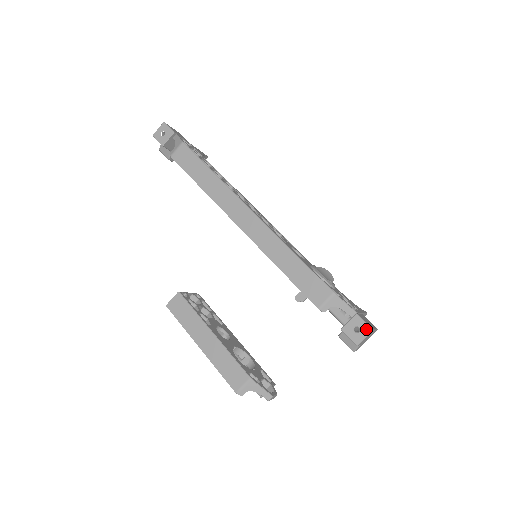
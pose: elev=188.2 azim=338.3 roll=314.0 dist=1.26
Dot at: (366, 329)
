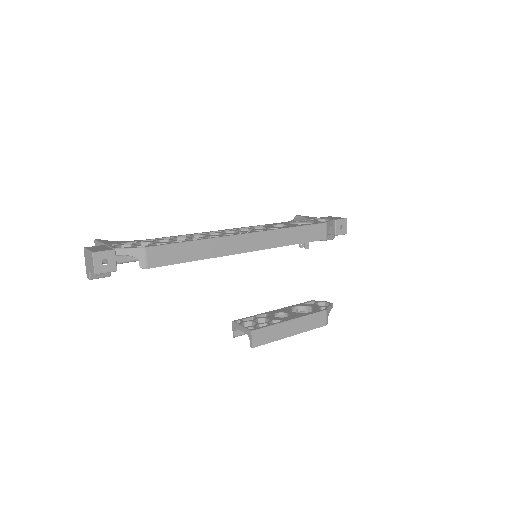
Dot at: (345, 222)
